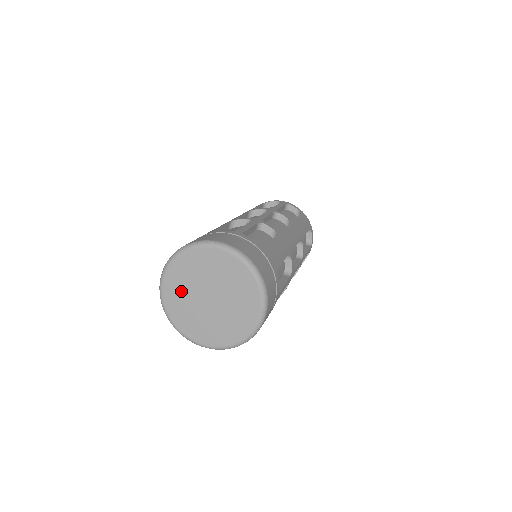
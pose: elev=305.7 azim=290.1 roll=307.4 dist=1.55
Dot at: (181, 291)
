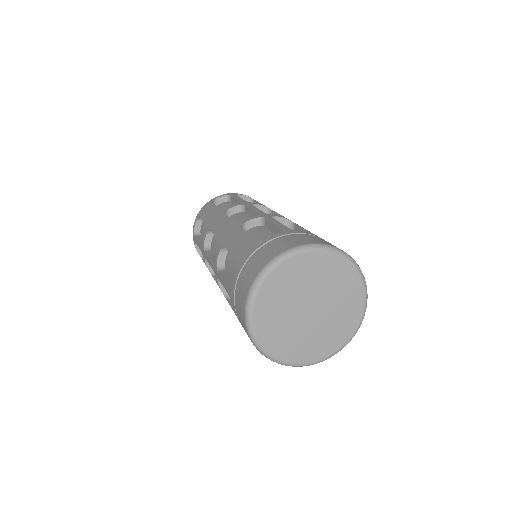
Dot at: (276, 317)
